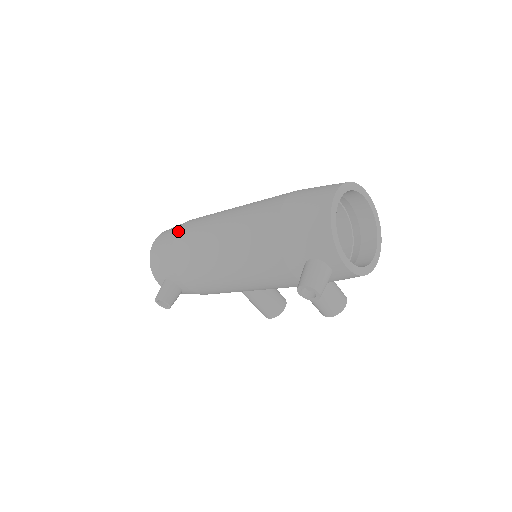
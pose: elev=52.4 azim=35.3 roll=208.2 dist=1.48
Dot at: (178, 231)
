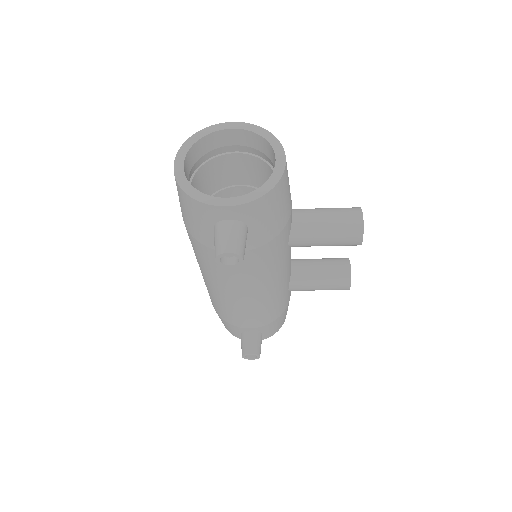
Dot at: occluded
